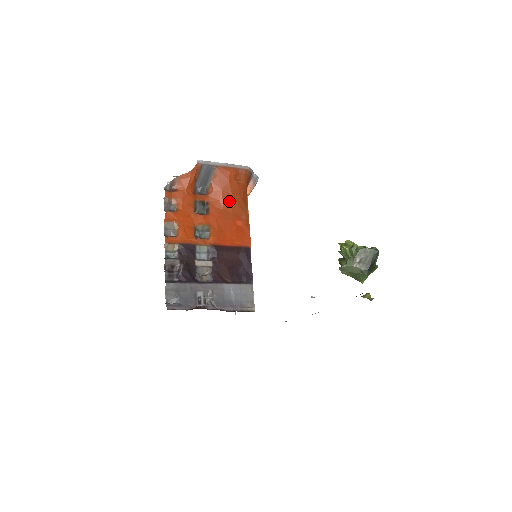
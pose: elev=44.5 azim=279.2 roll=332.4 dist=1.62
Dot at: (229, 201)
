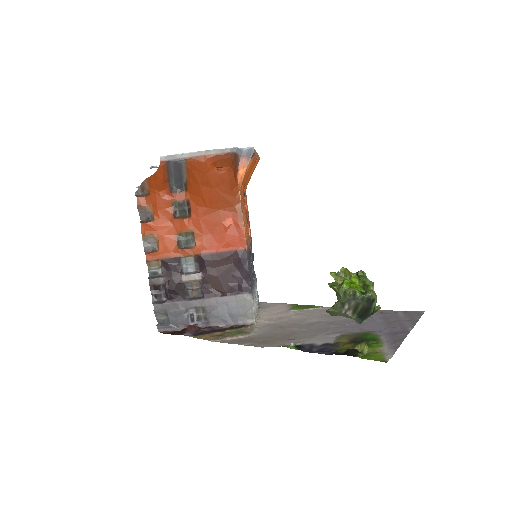
Dot at: (212, 197)
